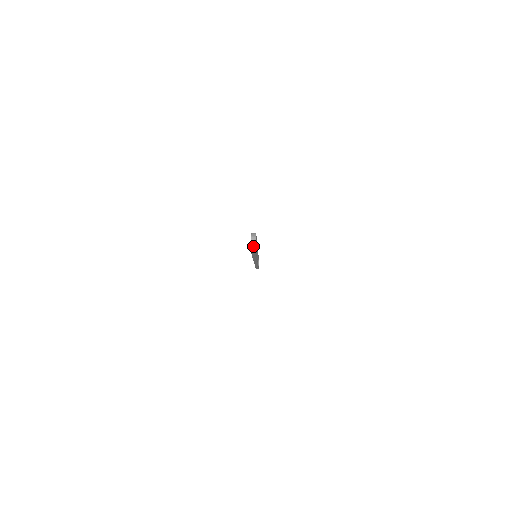
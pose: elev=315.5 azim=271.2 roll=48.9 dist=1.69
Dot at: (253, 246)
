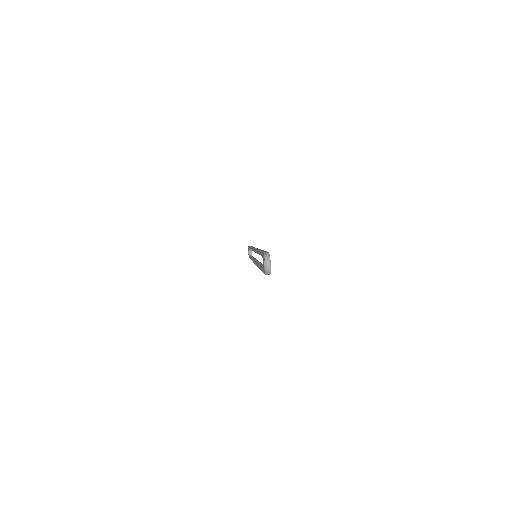
Dot at: (268, 269)
